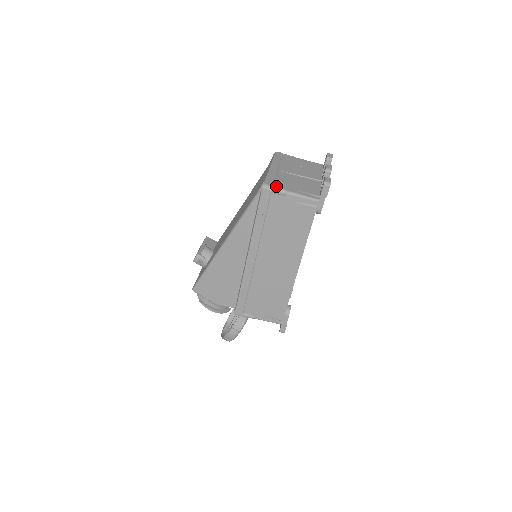
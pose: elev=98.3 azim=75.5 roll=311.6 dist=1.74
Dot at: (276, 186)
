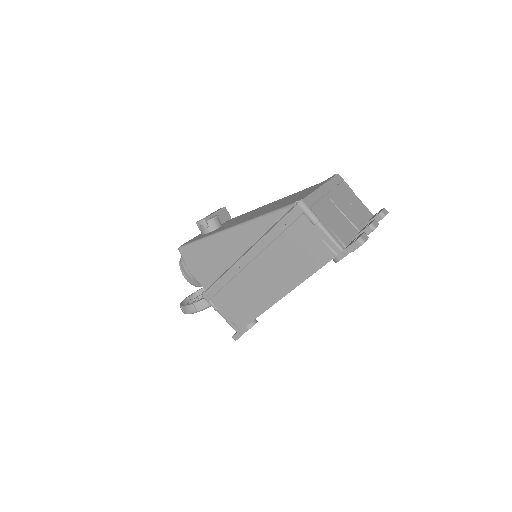
Dot at: (312, 210)
